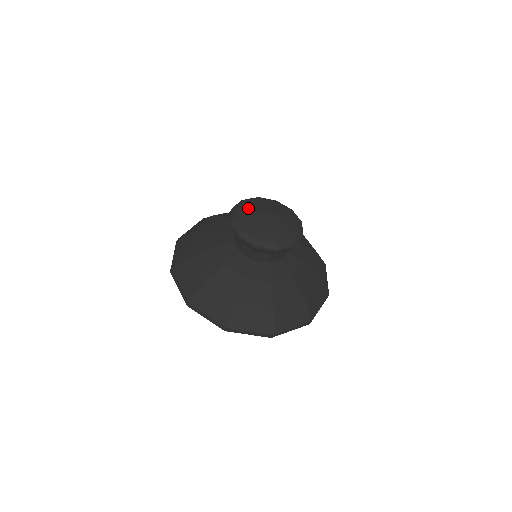
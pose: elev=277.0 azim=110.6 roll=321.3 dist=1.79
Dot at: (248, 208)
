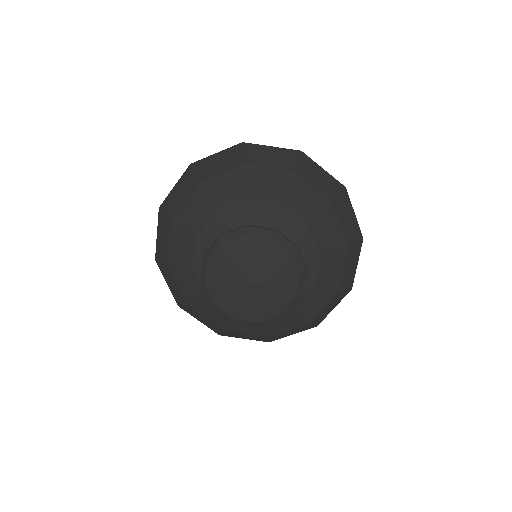
Dot at: (220, 282)
